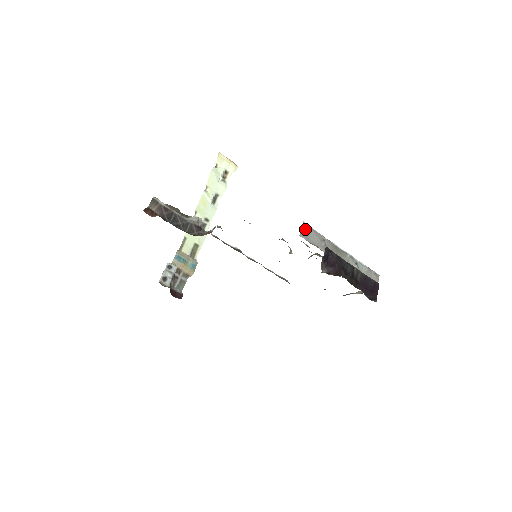
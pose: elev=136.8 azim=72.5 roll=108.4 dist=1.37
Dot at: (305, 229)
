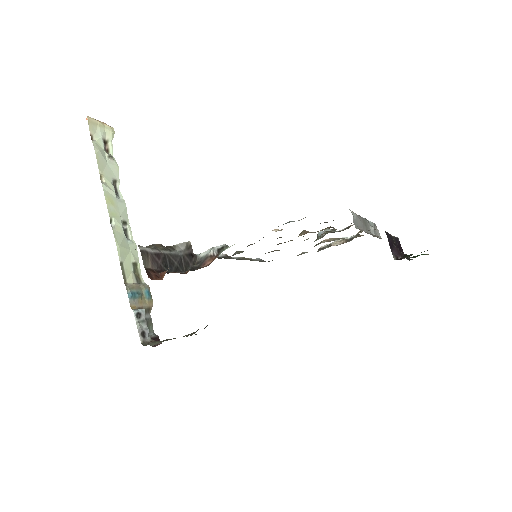
Dot at: (353, 217)
